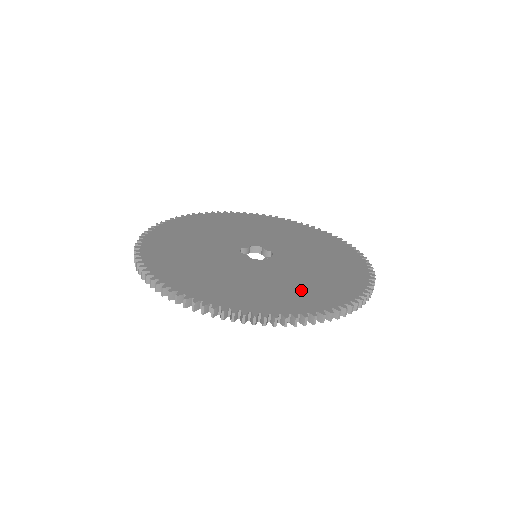
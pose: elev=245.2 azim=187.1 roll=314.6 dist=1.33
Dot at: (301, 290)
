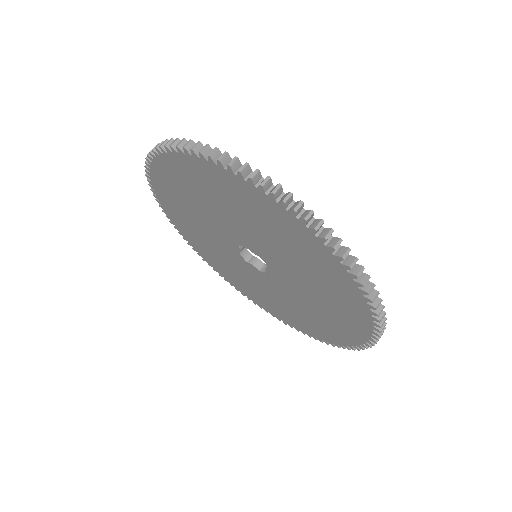
Dot at: occluded
